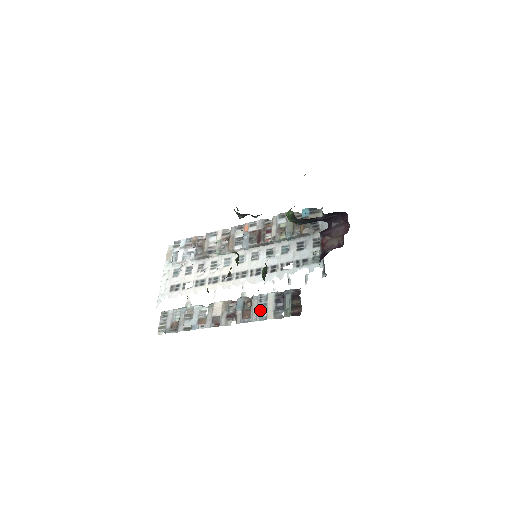
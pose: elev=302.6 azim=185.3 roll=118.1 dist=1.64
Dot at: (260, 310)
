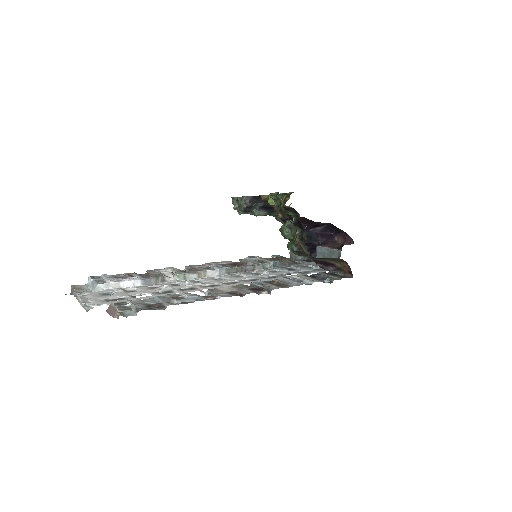
Dot at: (296, 281)
